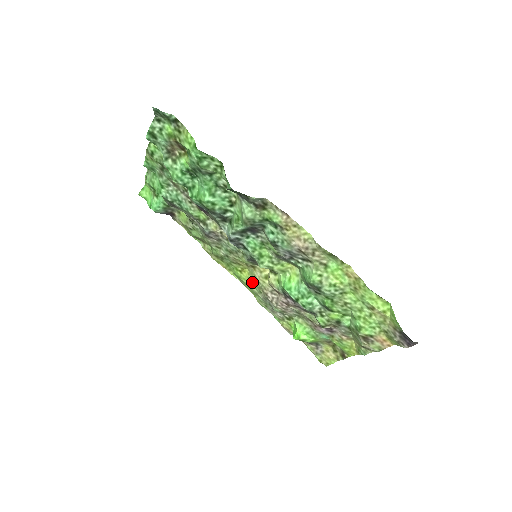
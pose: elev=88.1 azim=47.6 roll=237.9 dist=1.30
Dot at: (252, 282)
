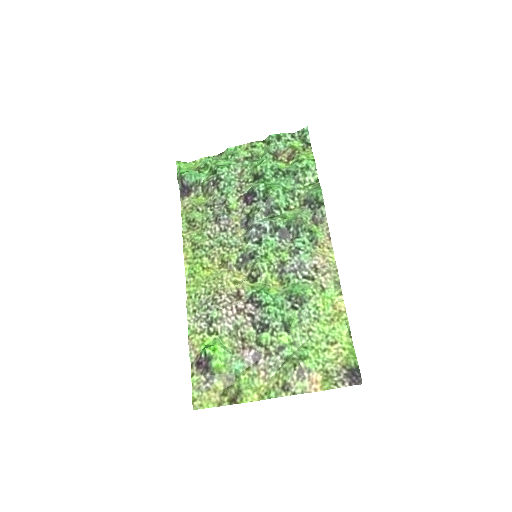
Dot at: (209, 281)
